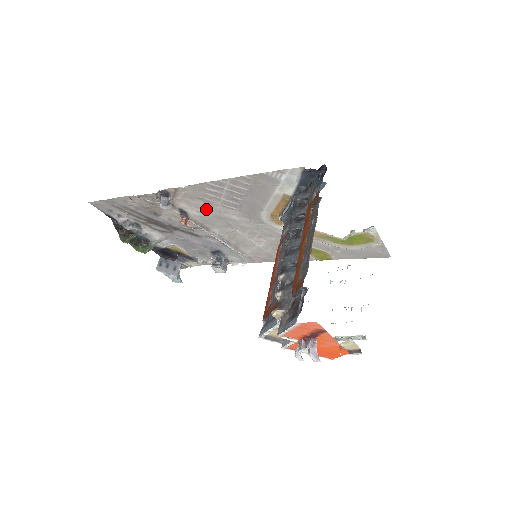
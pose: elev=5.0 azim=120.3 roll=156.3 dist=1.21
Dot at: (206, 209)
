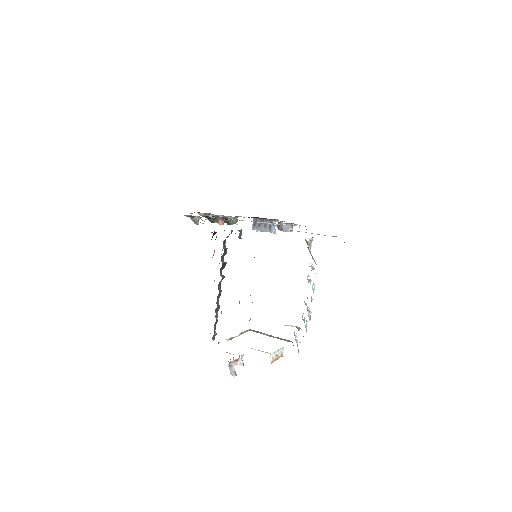
Dot at: occluded
